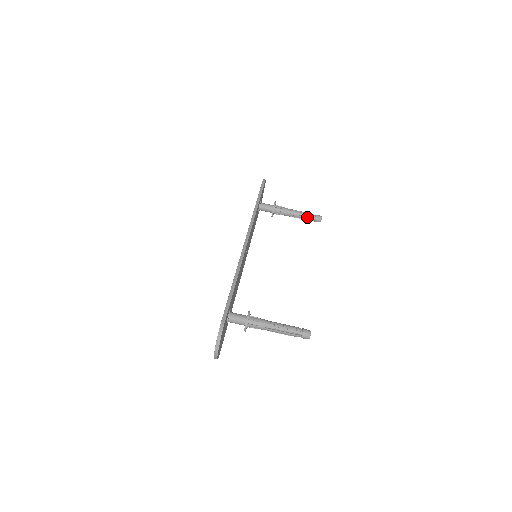
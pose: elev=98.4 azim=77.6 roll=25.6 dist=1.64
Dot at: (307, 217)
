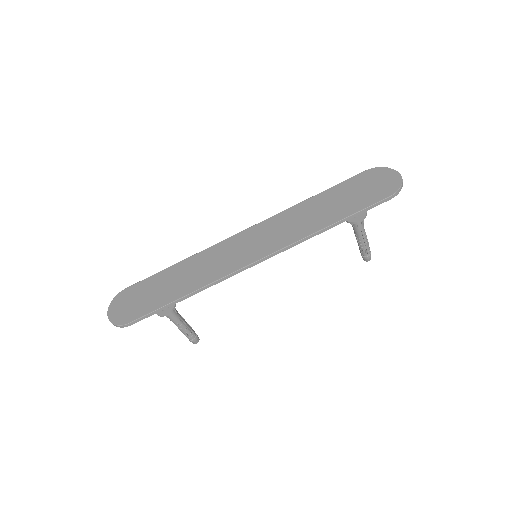
Dot at: (361, 250)
